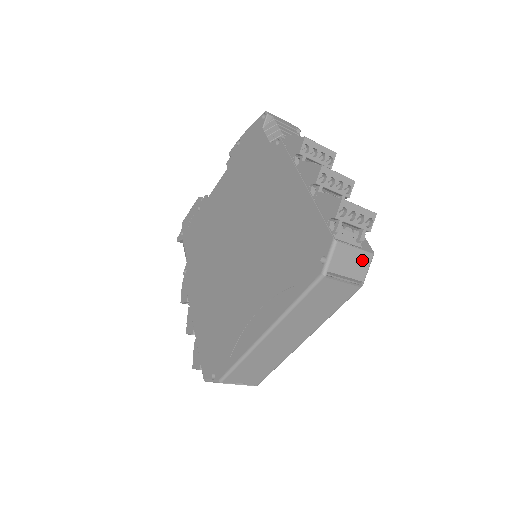
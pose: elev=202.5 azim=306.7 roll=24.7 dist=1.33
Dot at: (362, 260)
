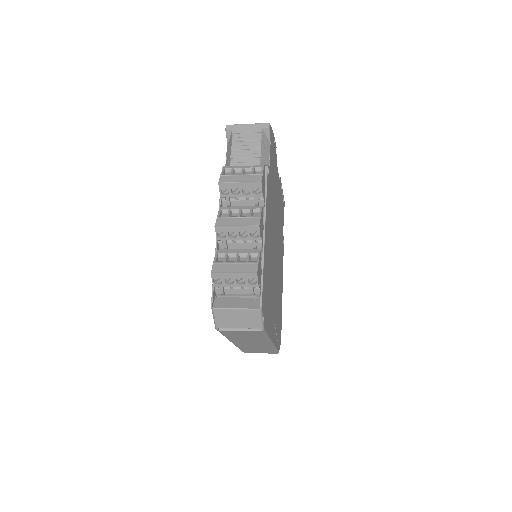
Dot at: (249, 315)
